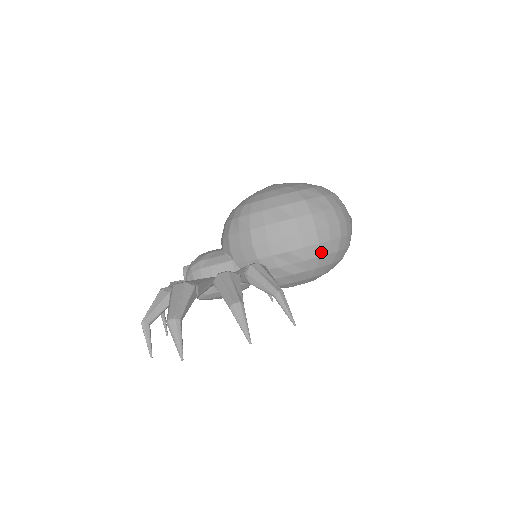
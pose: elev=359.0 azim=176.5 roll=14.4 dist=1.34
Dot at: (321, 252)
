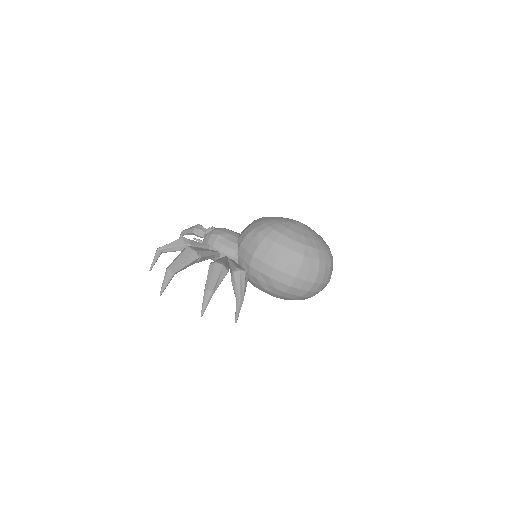
Dot at: (289, 291)
